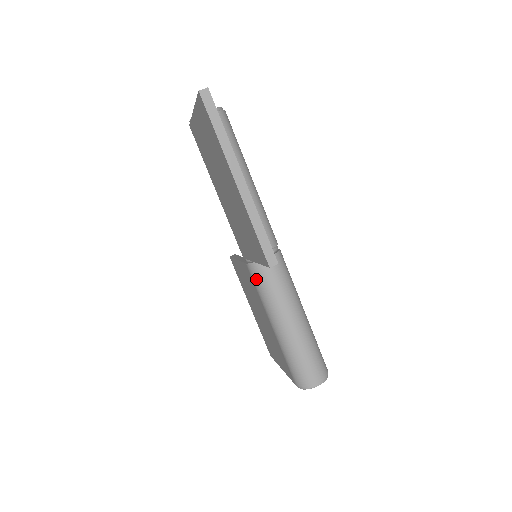
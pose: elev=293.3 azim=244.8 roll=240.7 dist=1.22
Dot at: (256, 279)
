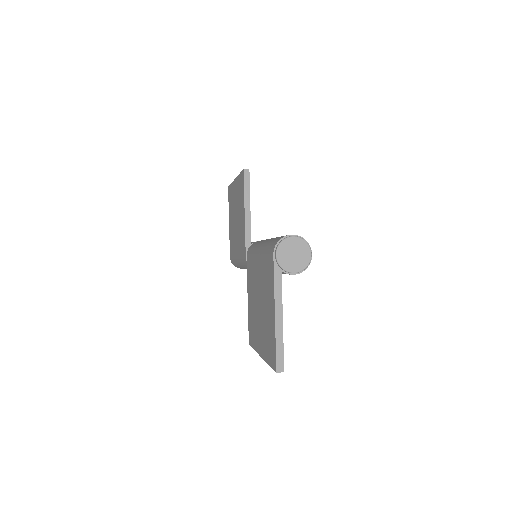
Dot at: (251, 248)
